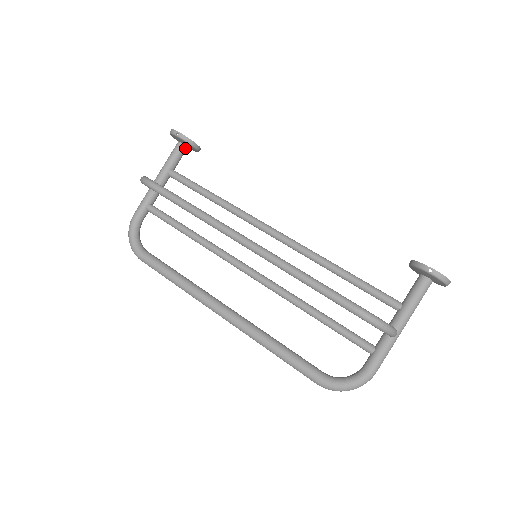
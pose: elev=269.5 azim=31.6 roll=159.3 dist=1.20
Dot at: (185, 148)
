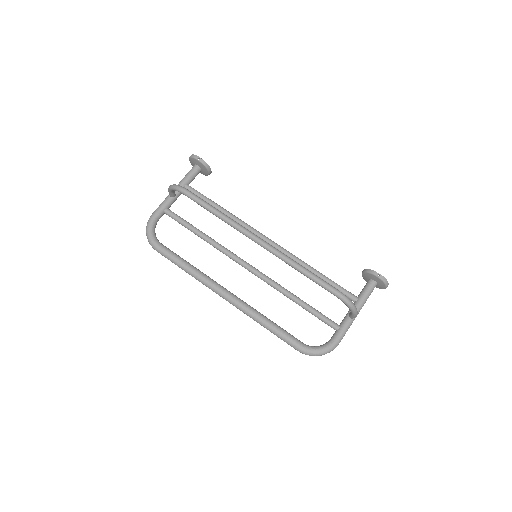
Dot at: (200, 171)
